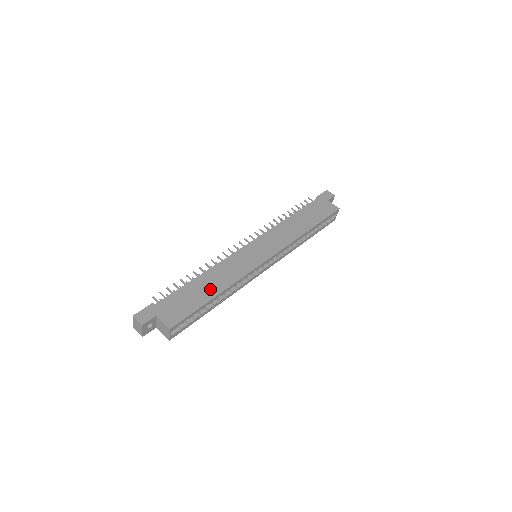
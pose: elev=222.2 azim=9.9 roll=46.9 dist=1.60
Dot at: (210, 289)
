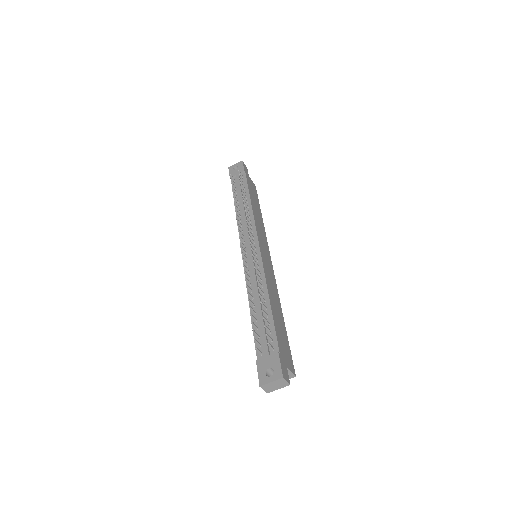
Dot at: (280, 314)
